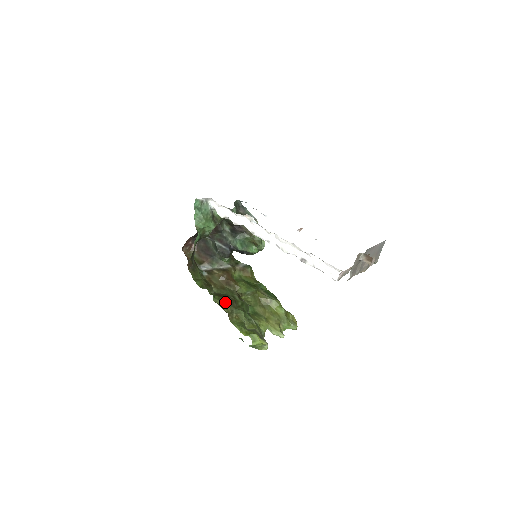
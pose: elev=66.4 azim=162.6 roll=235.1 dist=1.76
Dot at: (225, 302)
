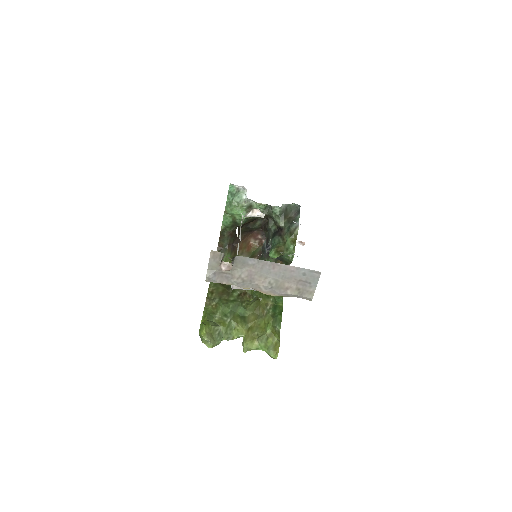
Dot at: (217, 289)
